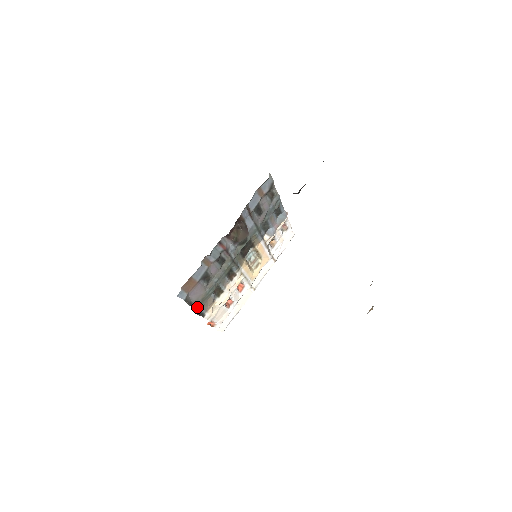
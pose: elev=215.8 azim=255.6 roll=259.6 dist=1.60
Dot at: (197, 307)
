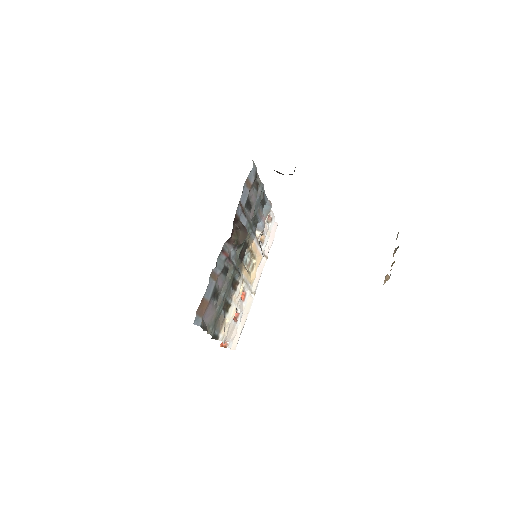
Dot at: (211, 330)
